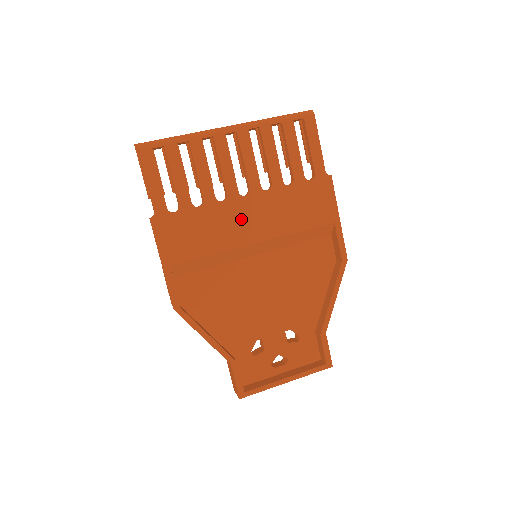
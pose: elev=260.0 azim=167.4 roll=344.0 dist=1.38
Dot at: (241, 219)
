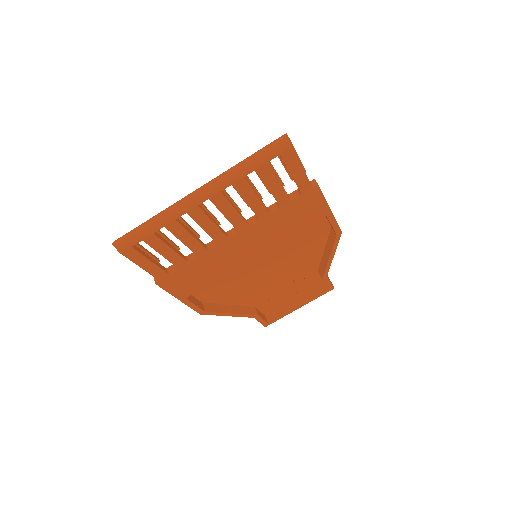
Dot at: (236, 251)
